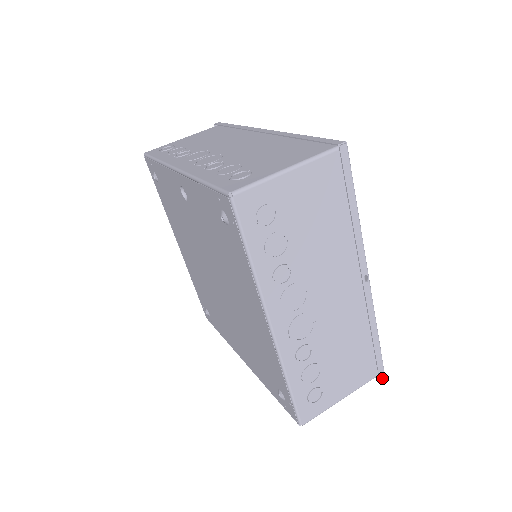
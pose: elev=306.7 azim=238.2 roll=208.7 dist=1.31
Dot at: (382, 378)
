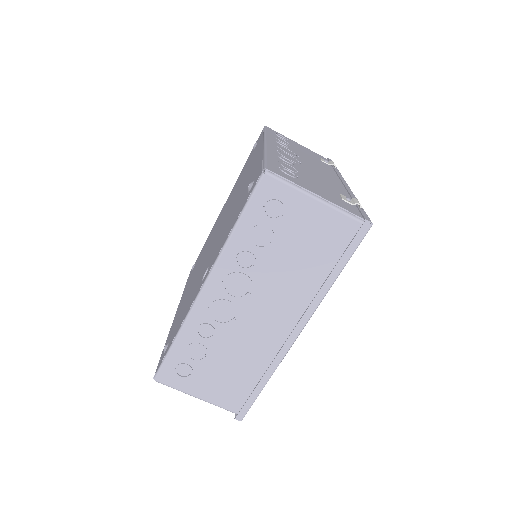
Dot at: occluded
